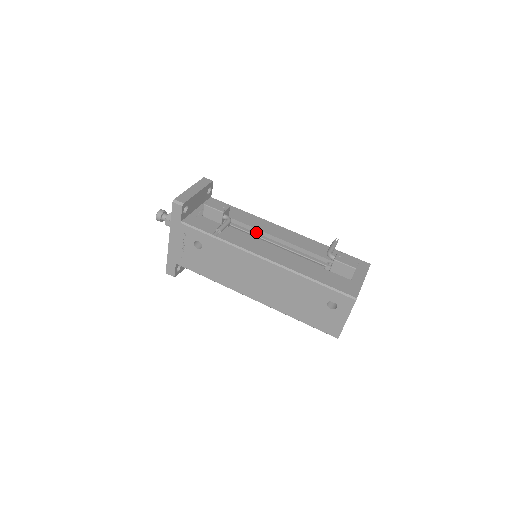
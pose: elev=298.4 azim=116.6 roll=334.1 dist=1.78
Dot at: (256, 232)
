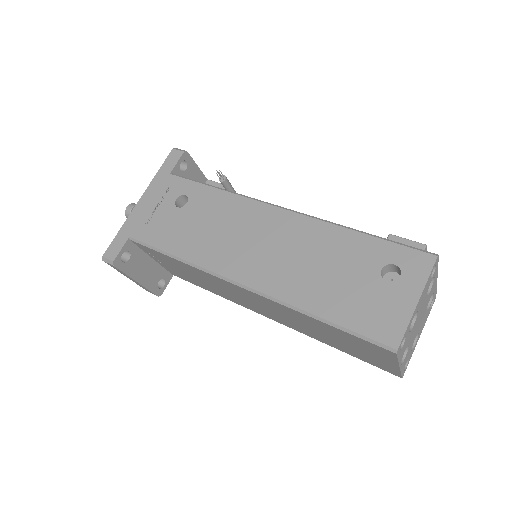
Dot at: occluded
